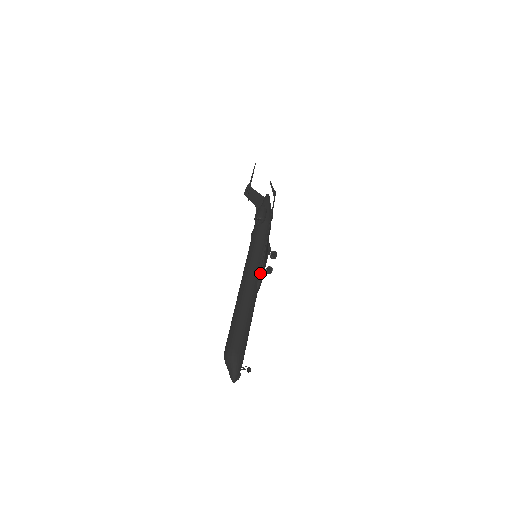
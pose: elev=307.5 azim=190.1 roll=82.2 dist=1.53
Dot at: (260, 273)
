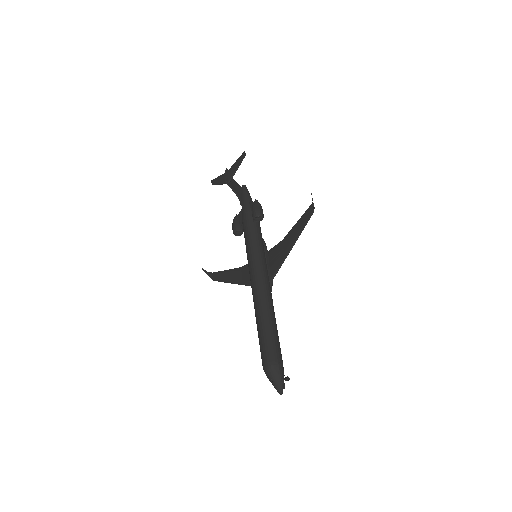
Dot at: (273, 277)
